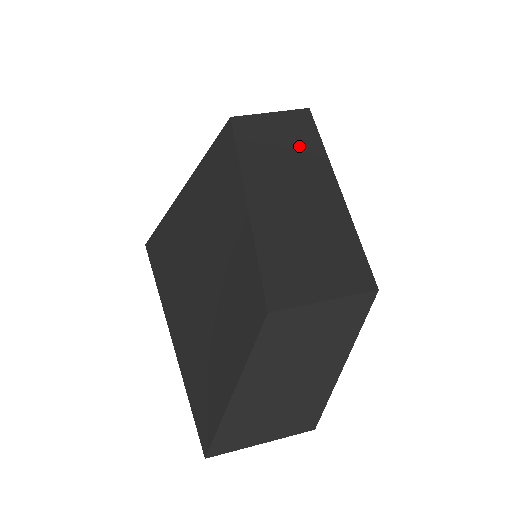
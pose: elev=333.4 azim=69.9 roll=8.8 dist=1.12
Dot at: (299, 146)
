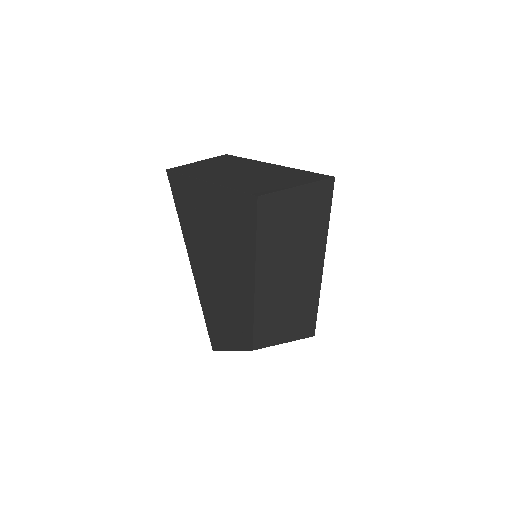
Dot at: (308, 230)
